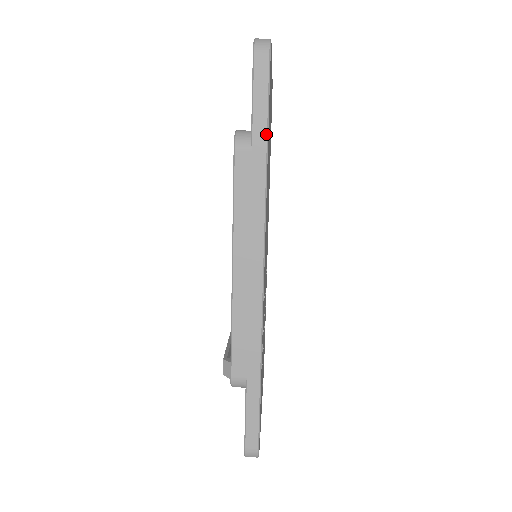
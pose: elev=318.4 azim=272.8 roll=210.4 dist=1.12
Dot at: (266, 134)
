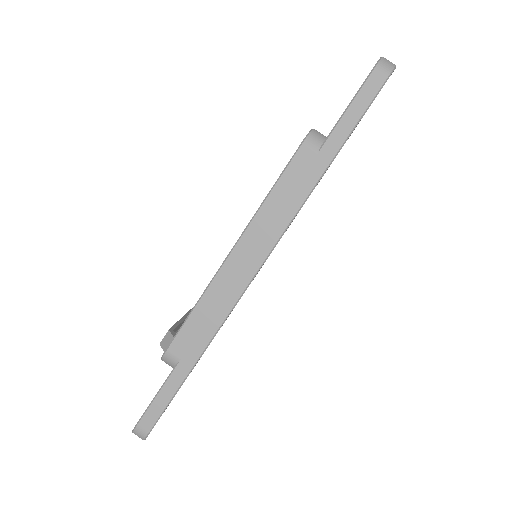
Dot at: (339, 148)
